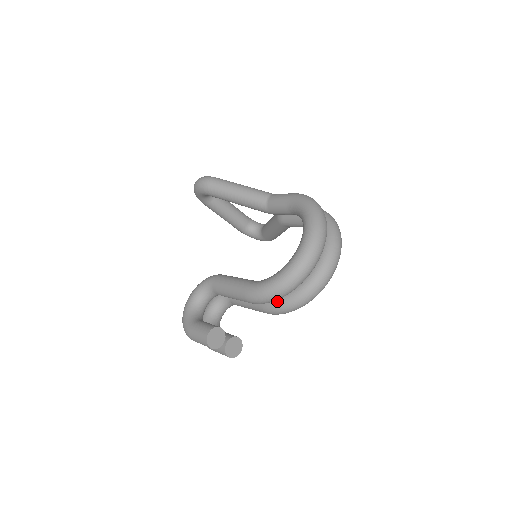
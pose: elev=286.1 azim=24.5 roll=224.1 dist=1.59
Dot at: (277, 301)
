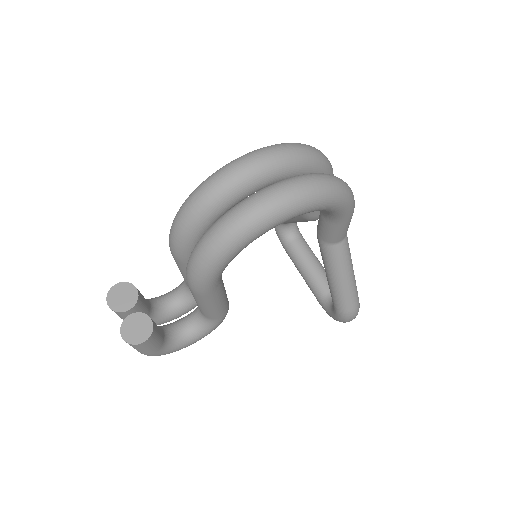
Dot at: occluded
